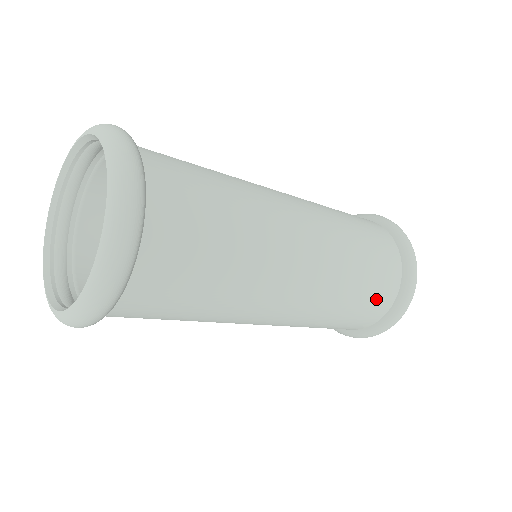
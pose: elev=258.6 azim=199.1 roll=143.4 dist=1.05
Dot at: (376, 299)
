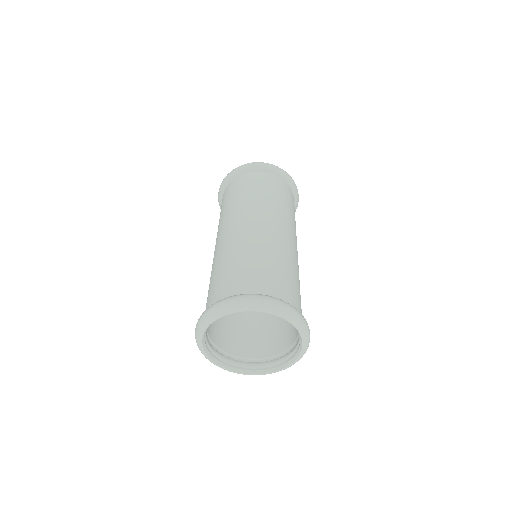
Dot at: (293, 205)
